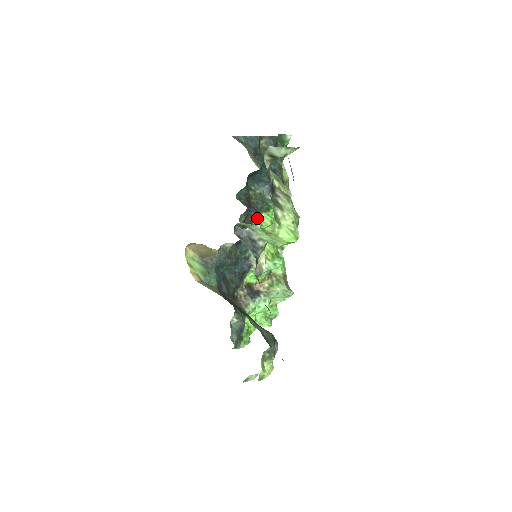
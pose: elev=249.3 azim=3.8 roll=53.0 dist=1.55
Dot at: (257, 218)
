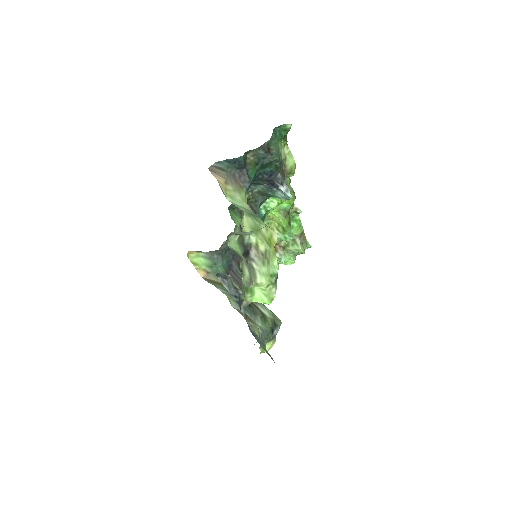
Dot at: (261, 205)
